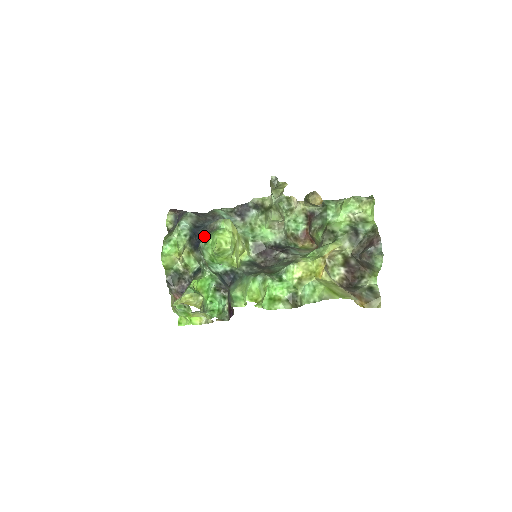
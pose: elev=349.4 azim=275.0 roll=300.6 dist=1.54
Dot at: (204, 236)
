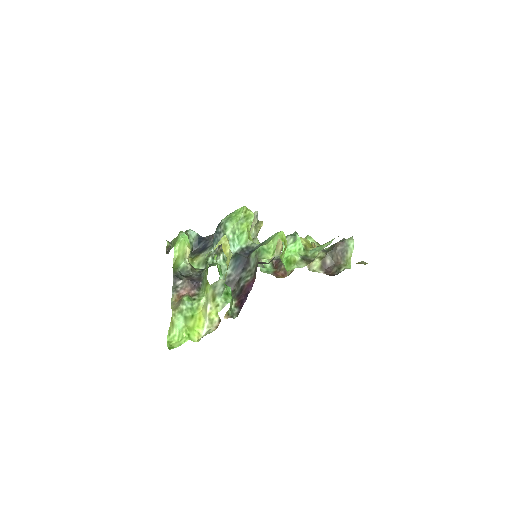
Dot at: occluded
